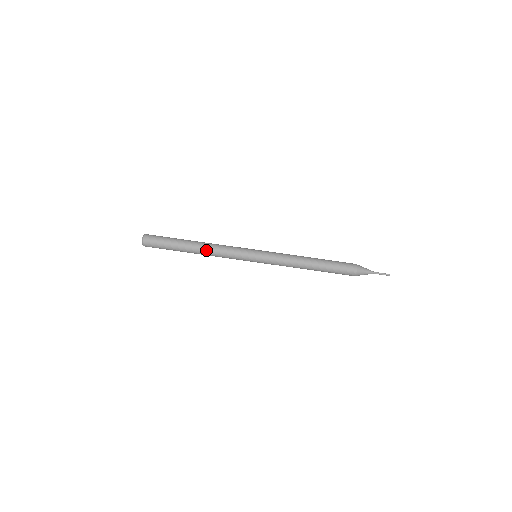
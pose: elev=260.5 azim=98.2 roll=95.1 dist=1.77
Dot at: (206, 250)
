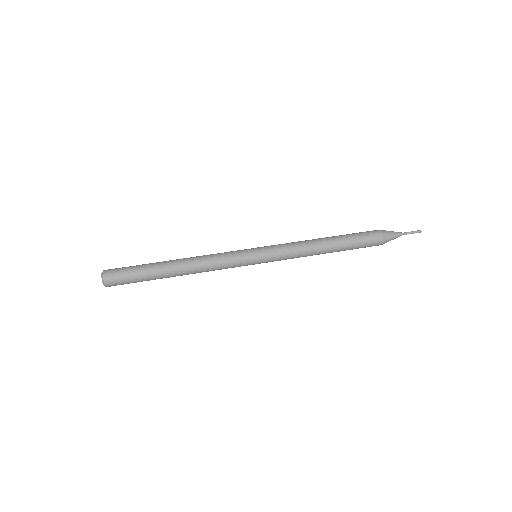
Dot at: (190, 260)
